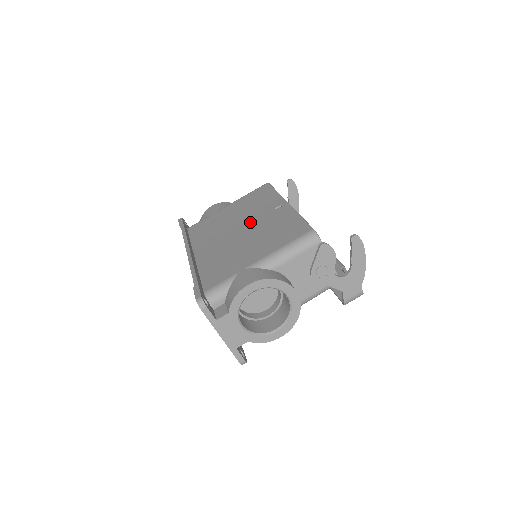
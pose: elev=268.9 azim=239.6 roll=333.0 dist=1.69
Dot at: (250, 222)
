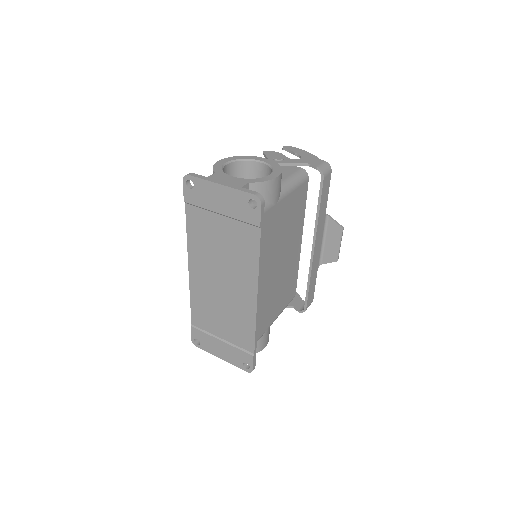
Dot at: occluded
